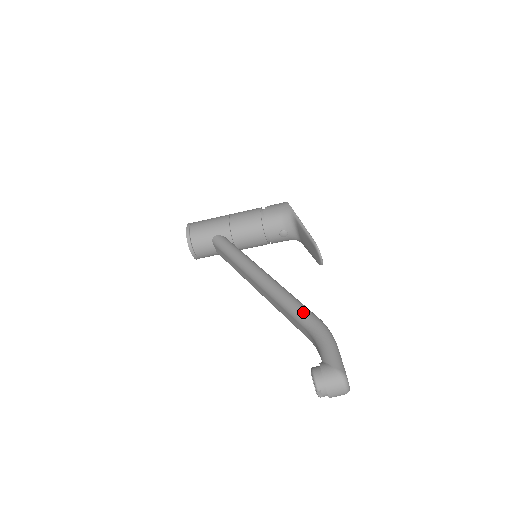
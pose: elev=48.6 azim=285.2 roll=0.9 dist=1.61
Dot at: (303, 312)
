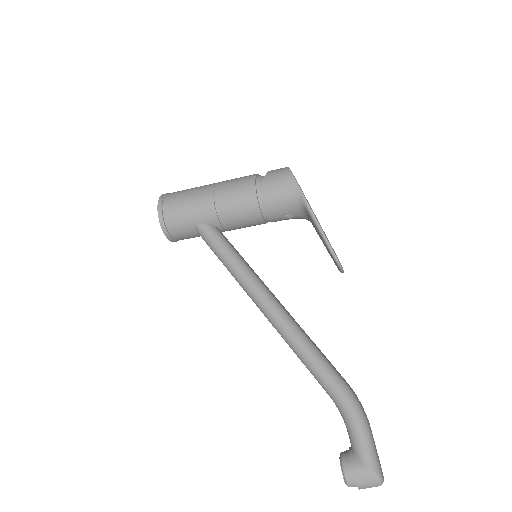
Dot at: (326, 378)
